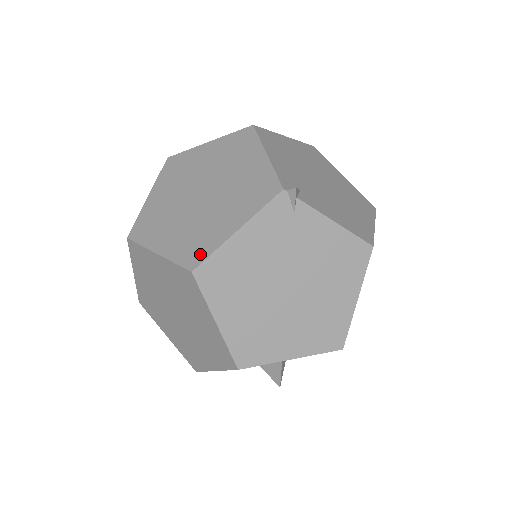
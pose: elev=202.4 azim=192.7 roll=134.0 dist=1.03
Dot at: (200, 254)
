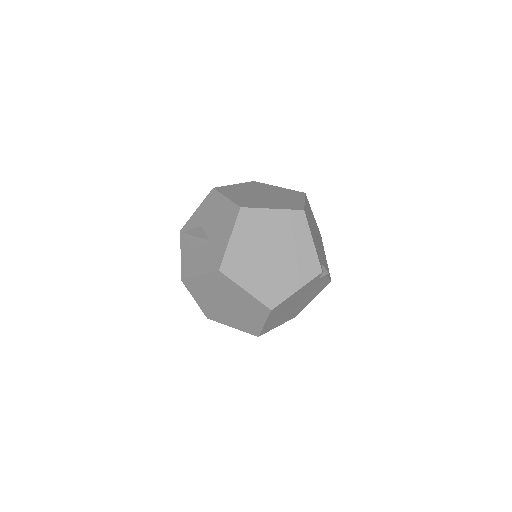
Dot at: (276, 300)
